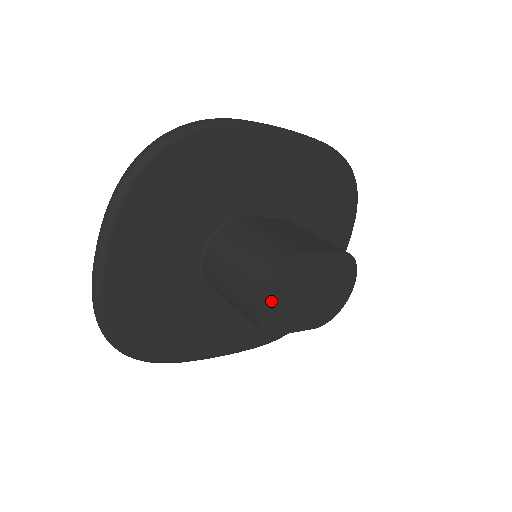
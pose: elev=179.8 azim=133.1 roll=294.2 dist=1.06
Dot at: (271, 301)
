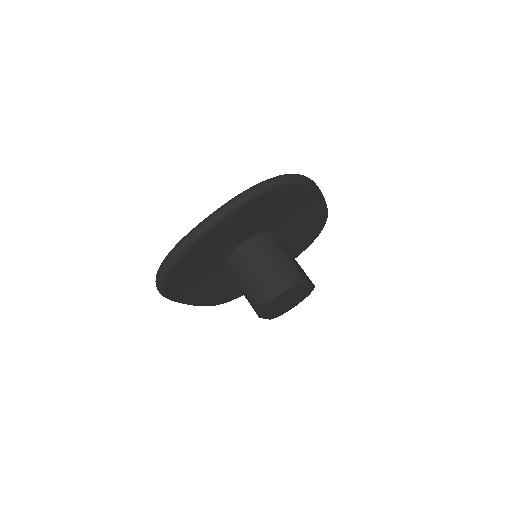
Dot at: (276, 300)
